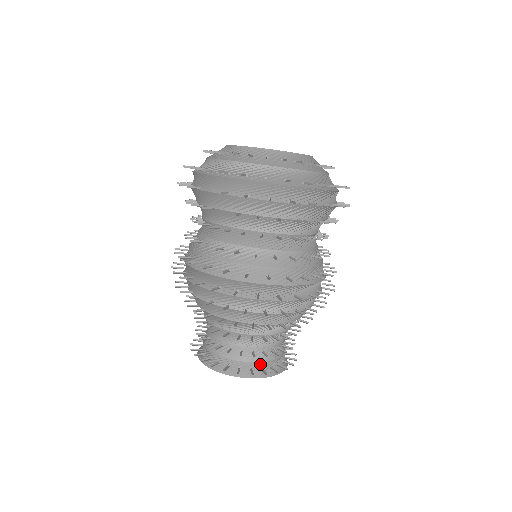
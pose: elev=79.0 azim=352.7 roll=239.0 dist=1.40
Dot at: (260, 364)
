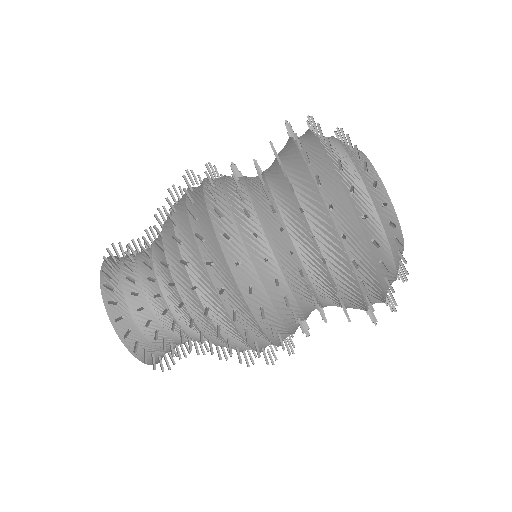
Dot at: (123, 300)
